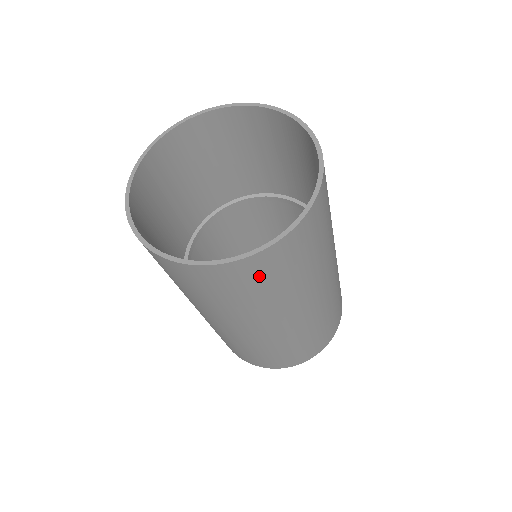
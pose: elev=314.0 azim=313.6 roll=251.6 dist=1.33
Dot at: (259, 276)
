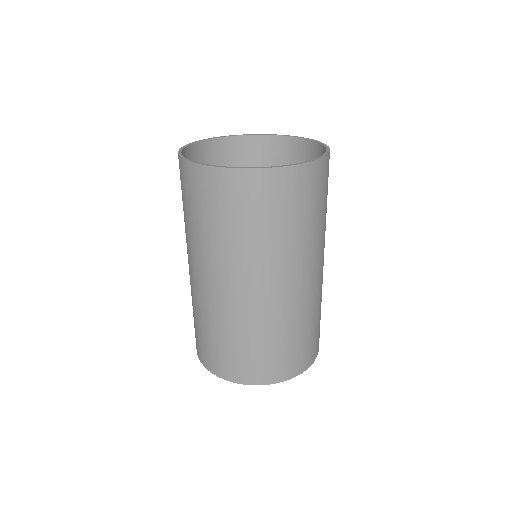
Dot at: (312, 191)
